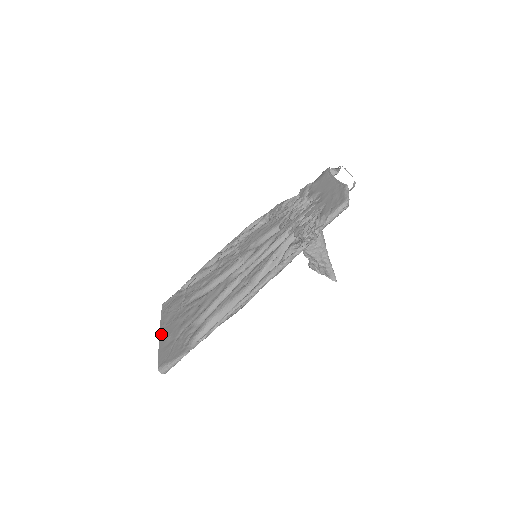
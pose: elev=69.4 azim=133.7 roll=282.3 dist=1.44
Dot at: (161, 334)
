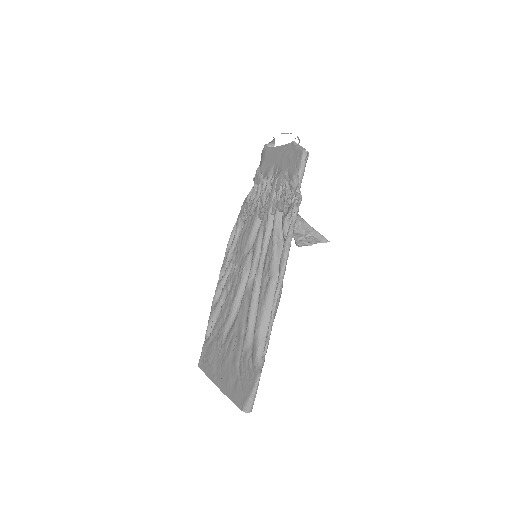
Dot at: (219, 385)
